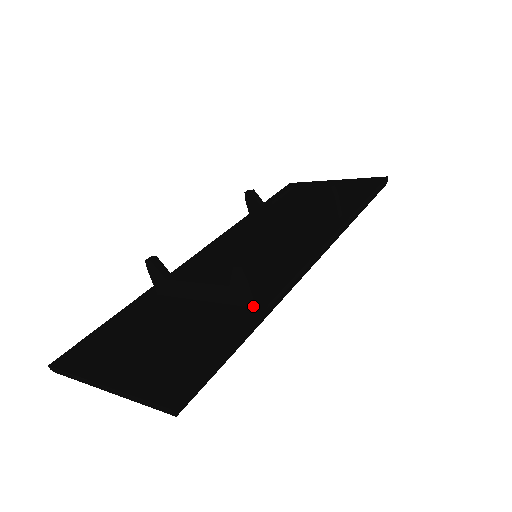
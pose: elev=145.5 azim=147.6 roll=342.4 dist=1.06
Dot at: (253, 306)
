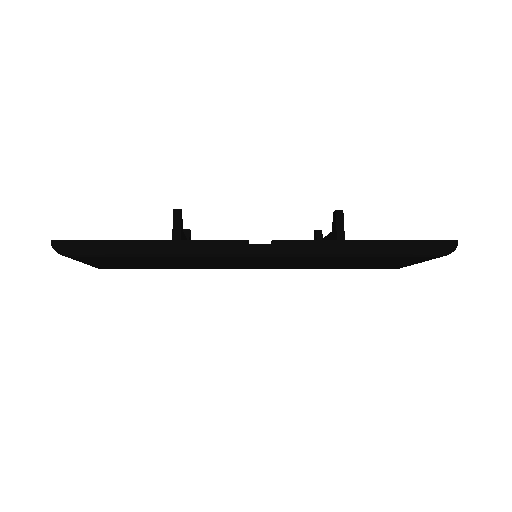
Dot at: occluded
